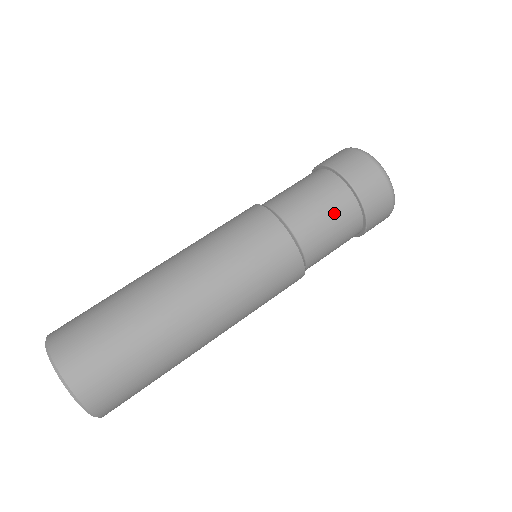
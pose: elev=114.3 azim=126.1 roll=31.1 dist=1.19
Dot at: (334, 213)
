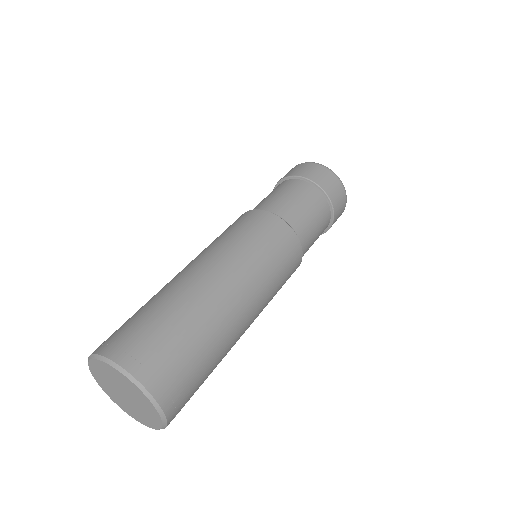
Dot at: (294, 193)
